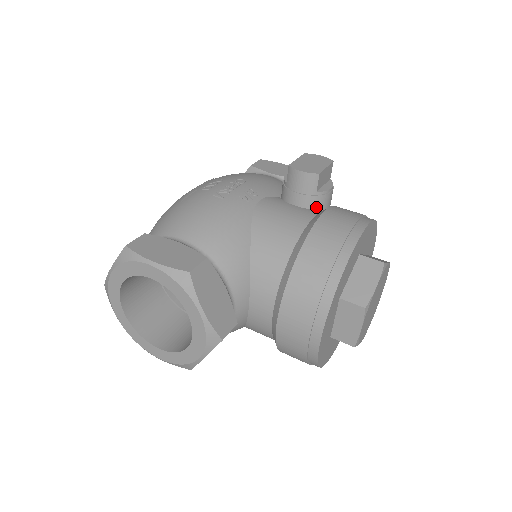
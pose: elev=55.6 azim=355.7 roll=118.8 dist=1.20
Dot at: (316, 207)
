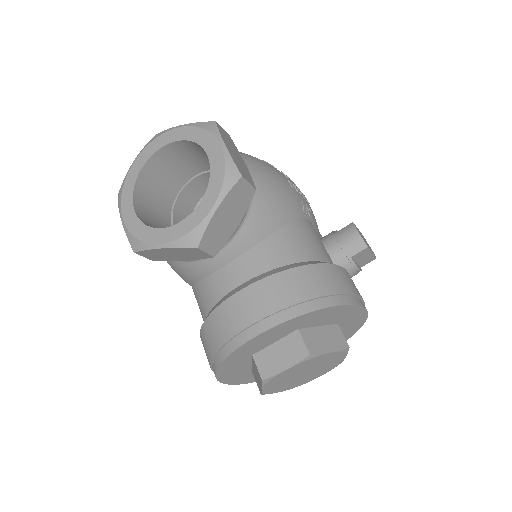
Dot at: occluded
